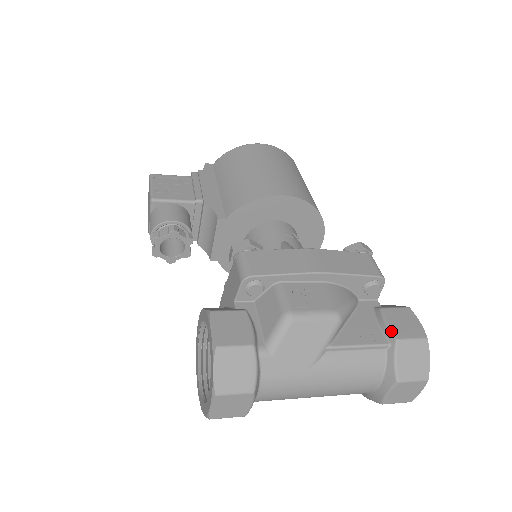
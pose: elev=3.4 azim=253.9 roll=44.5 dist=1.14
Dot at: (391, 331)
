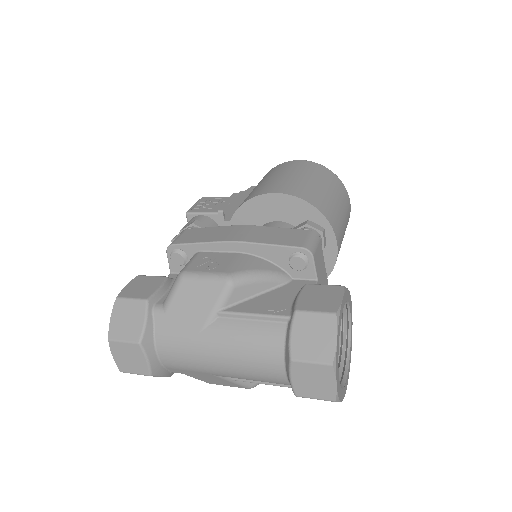
Dot at: (295, 303)
